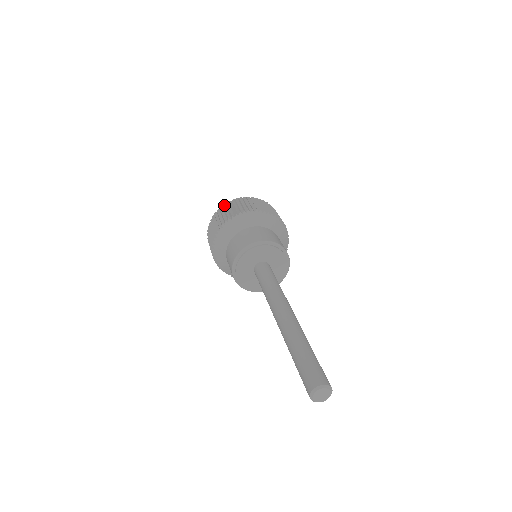
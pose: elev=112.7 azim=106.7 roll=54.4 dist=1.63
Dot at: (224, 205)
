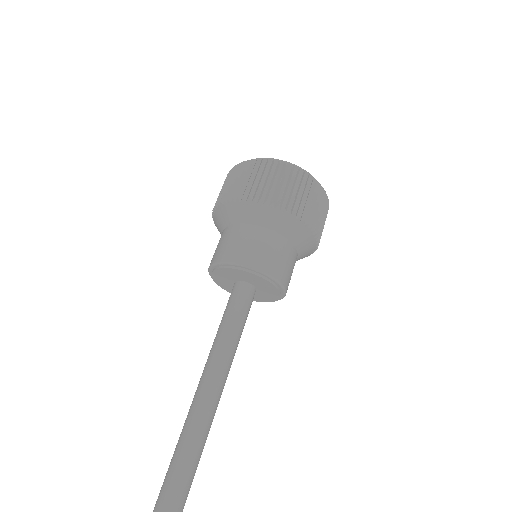
Dot at: (264, 161)
